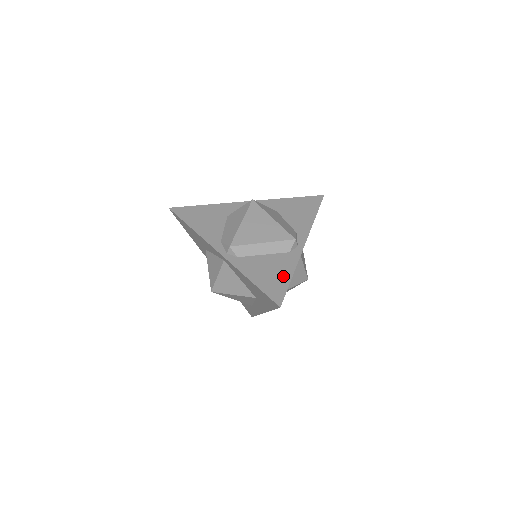
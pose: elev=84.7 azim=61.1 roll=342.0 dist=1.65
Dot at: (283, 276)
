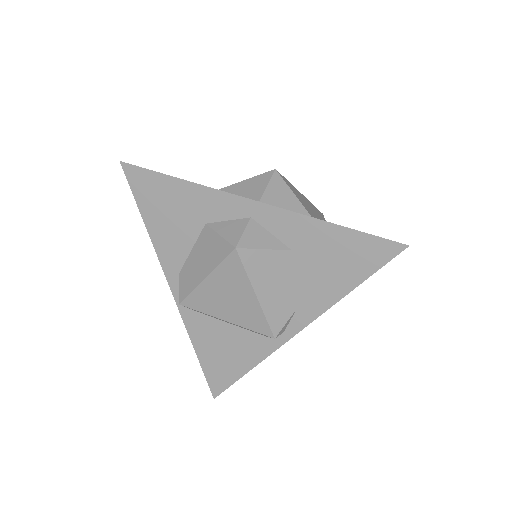
Dot at: (237, 366)
